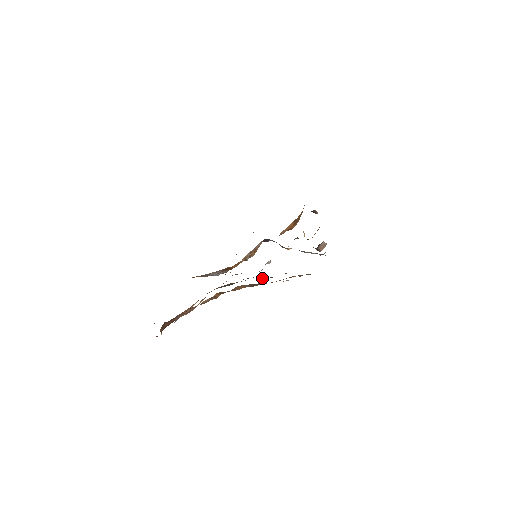
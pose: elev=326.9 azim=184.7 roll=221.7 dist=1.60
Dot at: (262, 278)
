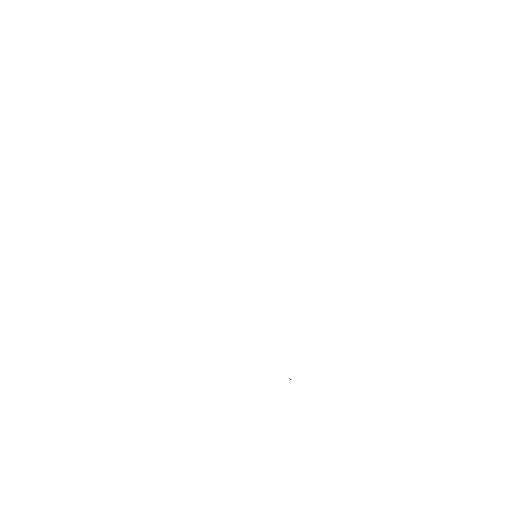
Dot at: occluded
